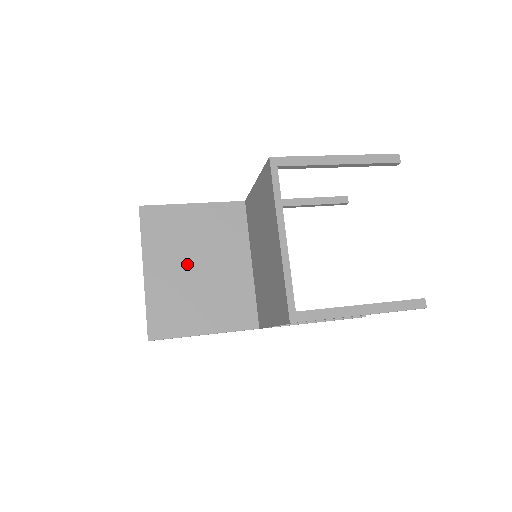
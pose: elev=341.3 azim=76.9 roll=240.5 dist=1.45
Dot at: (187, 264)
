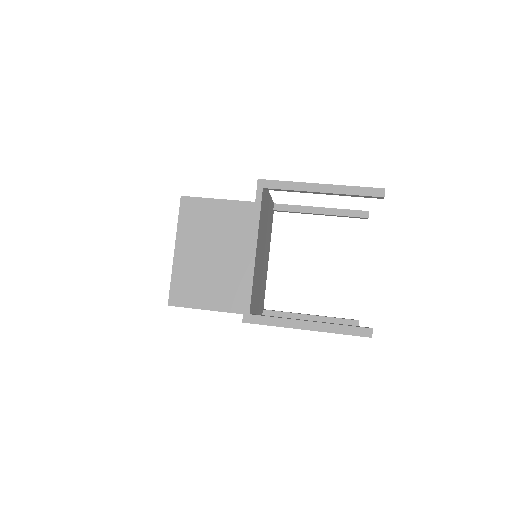
Dot at: (211, 250)
